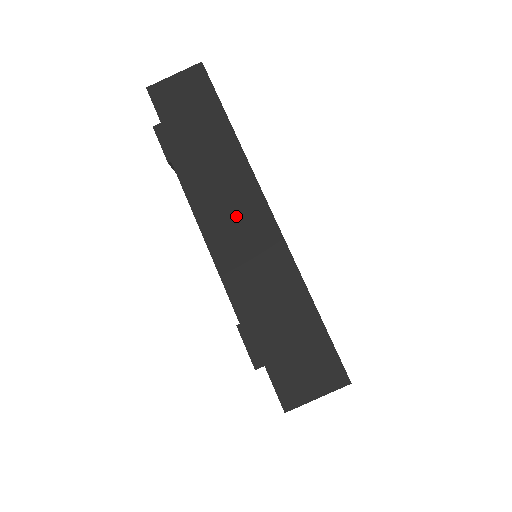
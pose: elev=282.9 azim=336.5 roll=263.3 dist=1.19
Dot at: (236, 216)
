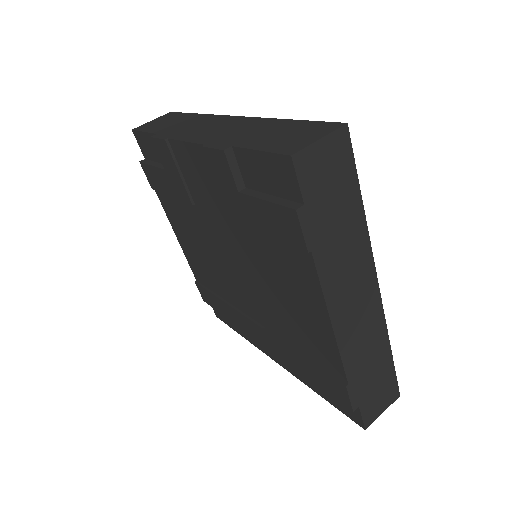
Dot at: (356, 298)
